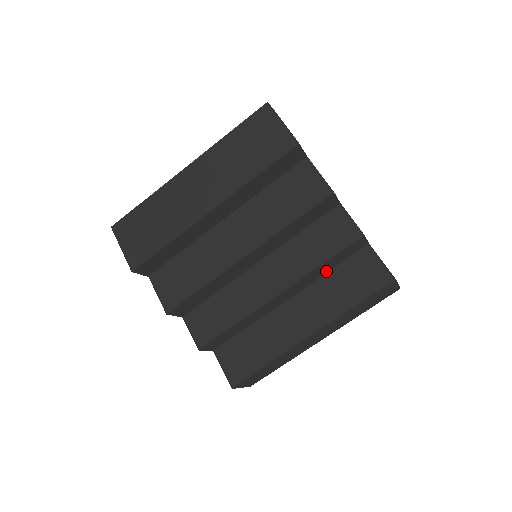
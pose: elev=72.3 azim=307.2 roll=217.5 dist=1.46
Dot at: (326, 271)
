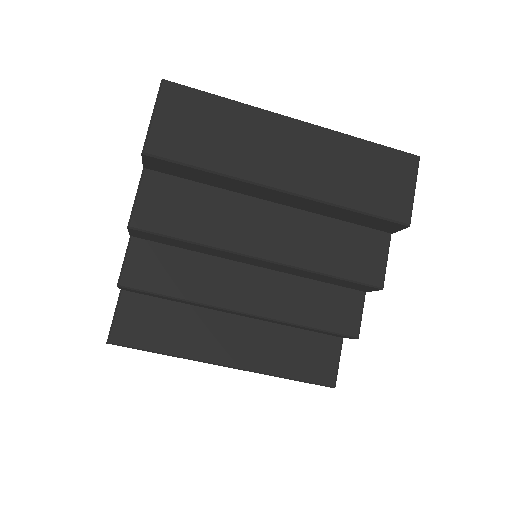
Dot at: (293, 326)
